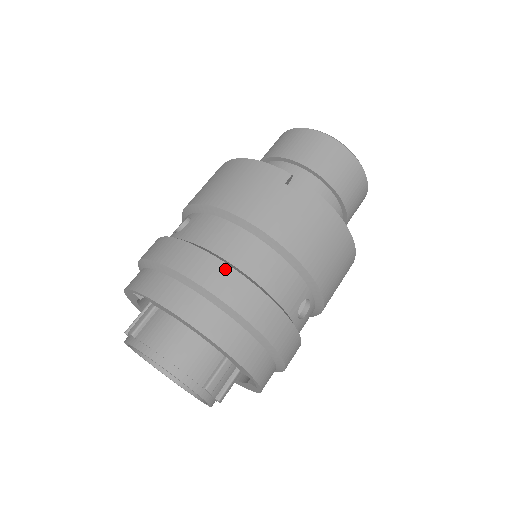
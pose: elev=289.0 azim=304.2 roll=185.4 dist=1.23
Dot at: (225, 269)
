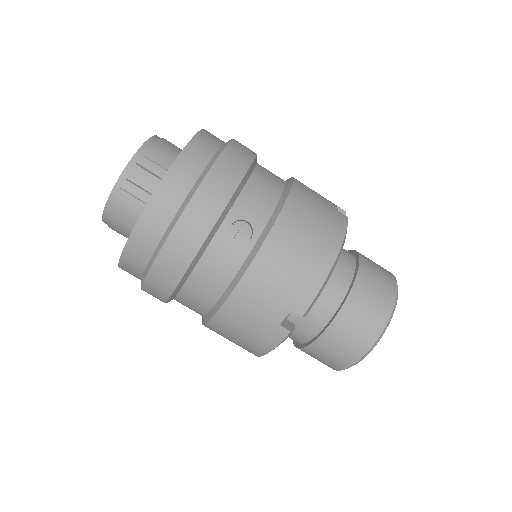
Dot at: (253, 152)
